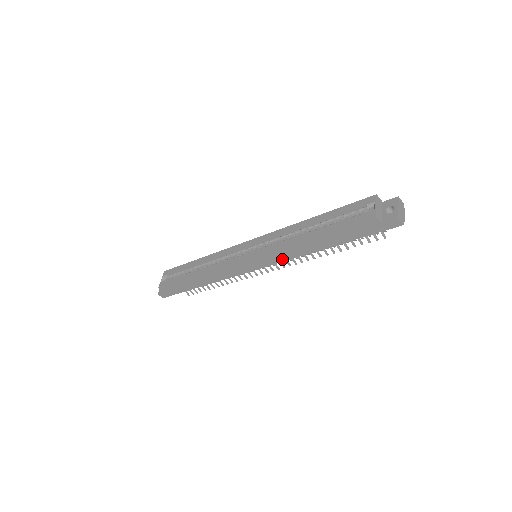
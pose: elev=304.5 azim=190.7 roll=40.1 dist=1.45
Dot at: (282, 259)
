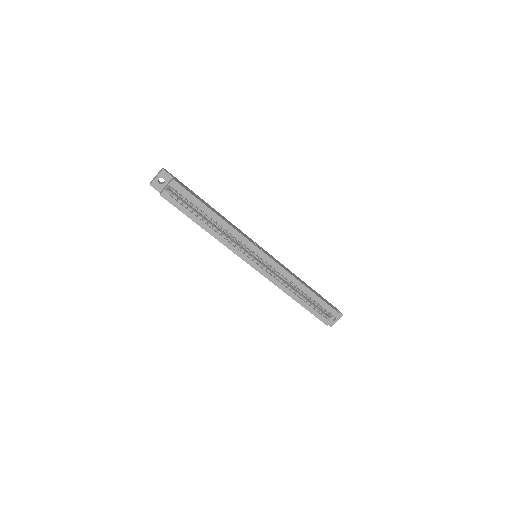
Dot at: occluded
